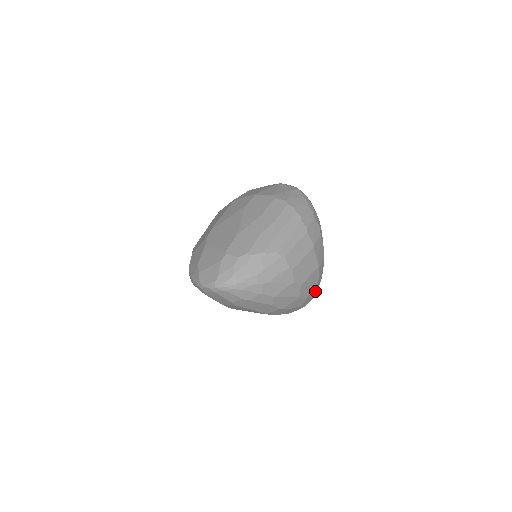
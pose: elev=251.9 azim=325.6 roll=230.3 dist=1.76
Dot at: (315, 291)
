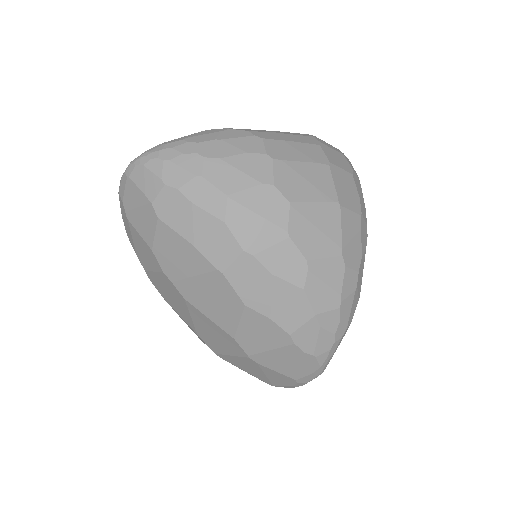
Dot at: (338, 273)
